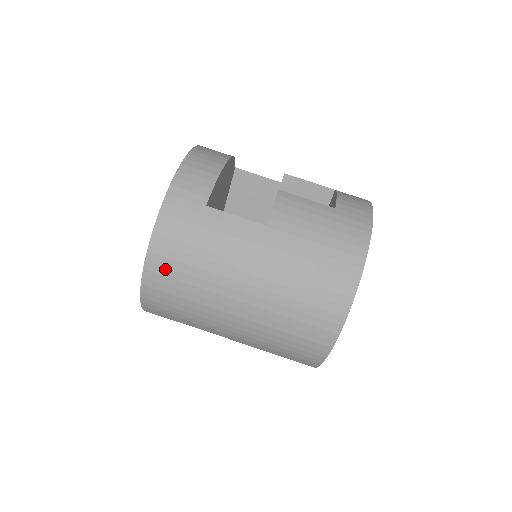
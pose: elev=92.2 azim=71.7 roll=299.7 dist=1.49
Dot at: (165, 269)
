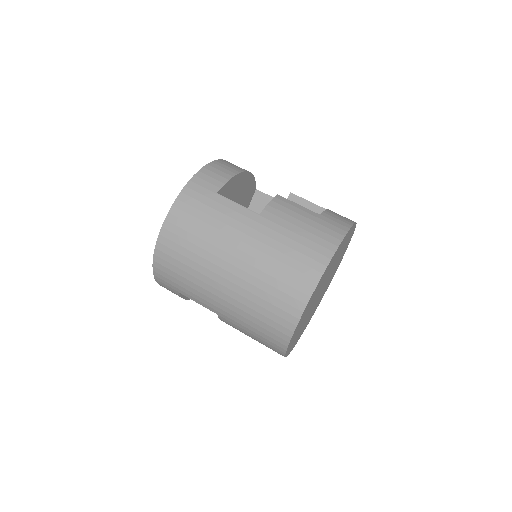
Dot at: (175, 236)
